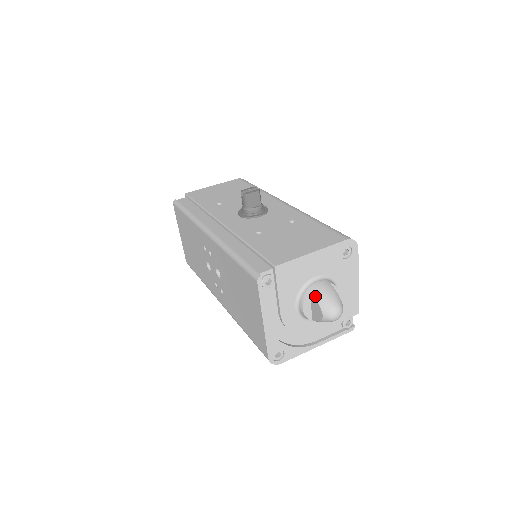
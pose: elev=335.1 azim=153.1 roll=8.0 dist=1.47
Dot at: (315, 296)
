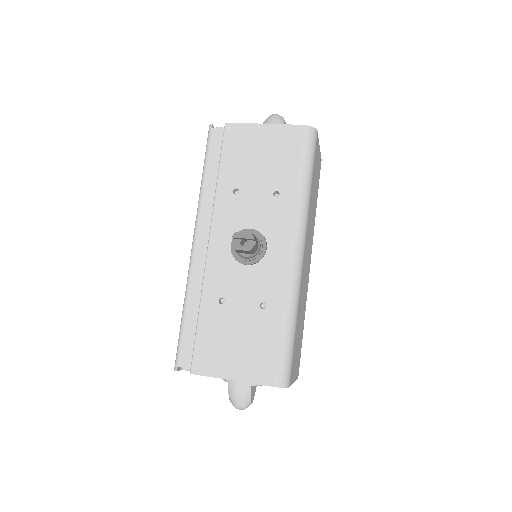
Dot at: (229, 390)
